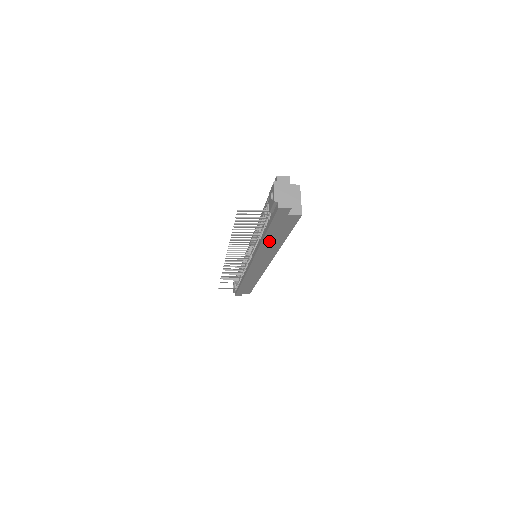
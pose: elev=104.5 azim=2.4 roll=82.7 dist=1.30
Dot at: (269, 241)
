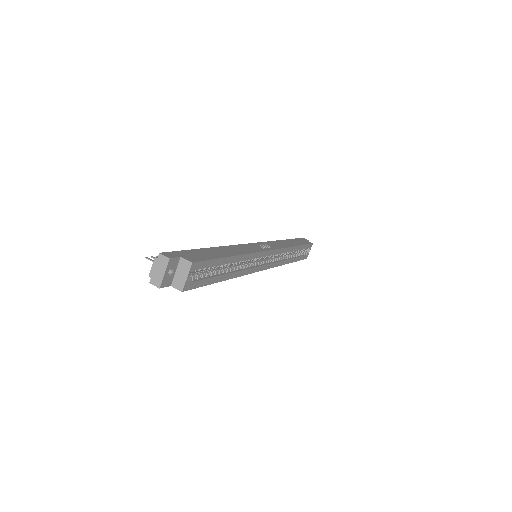
Dot at: occluded
